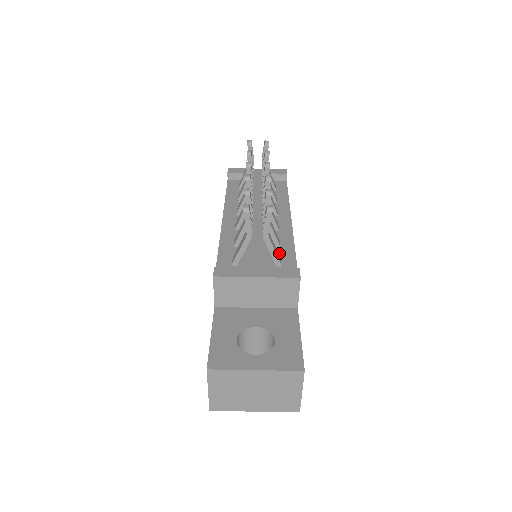
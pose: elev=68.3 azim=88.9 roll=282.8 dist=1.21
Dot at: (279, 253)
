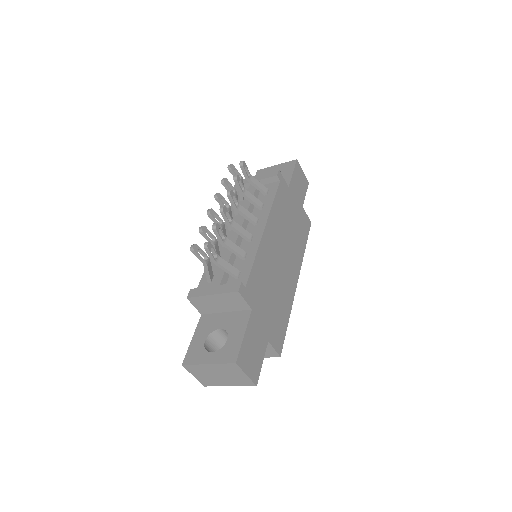
Dot at: (242, 265)
